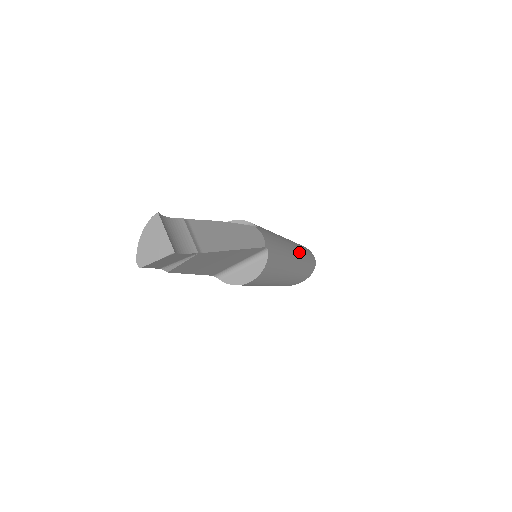
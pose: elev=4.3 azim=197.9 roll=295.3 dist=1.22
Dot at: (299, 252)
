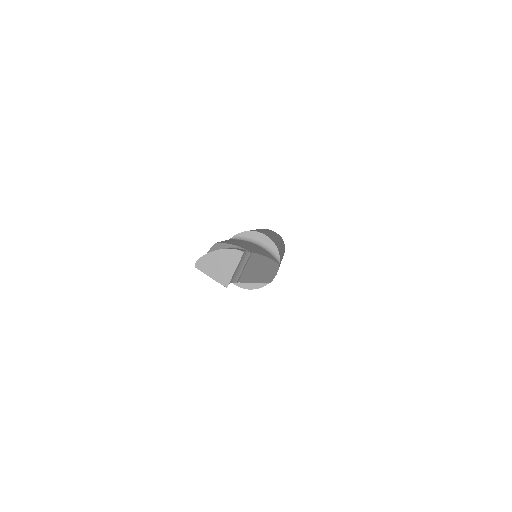
Dot at: occluded
